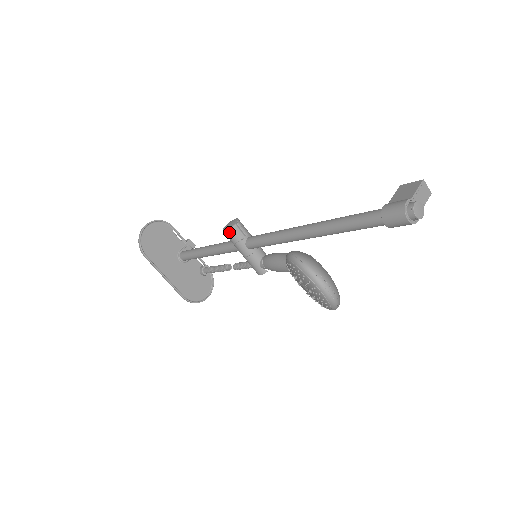
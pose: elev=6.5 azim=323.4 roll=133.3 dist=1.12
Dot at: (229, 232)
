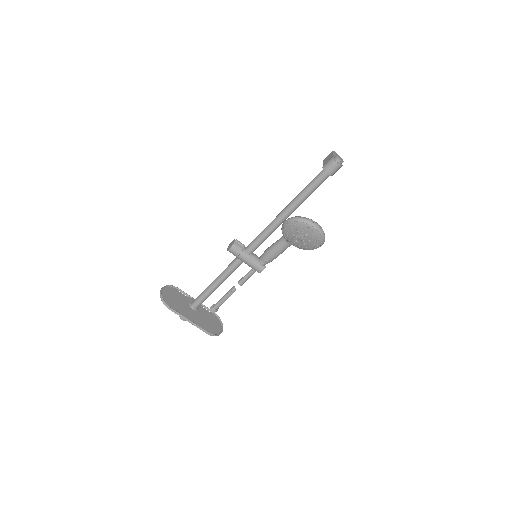
Dot at: (233, 247)
